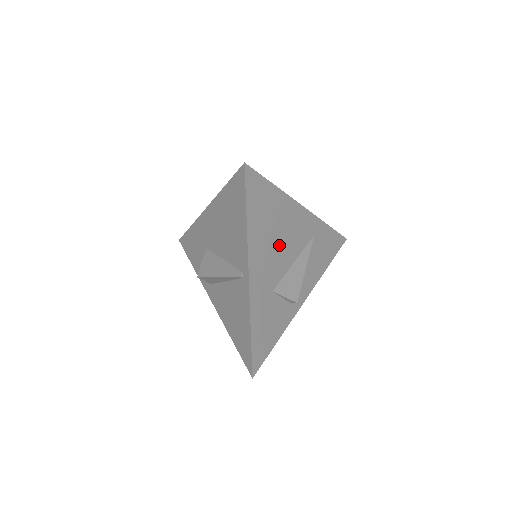
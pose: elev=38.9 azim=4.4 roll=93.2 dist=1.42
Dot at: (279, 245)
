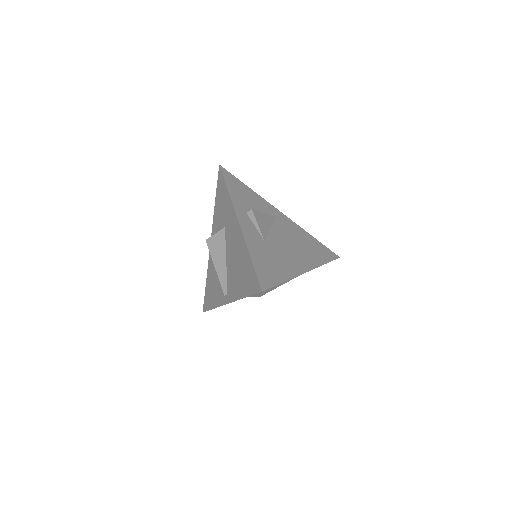
Dot at: occluded
